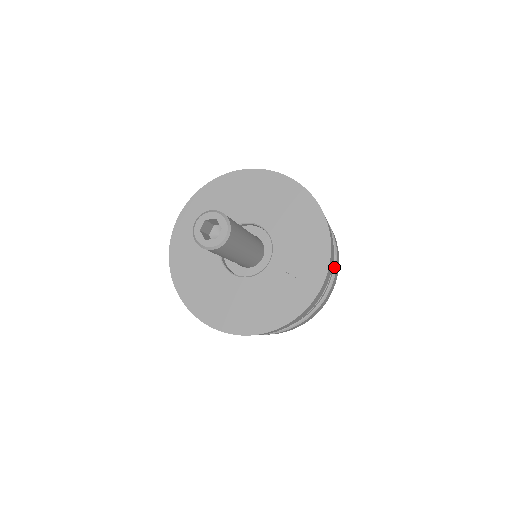
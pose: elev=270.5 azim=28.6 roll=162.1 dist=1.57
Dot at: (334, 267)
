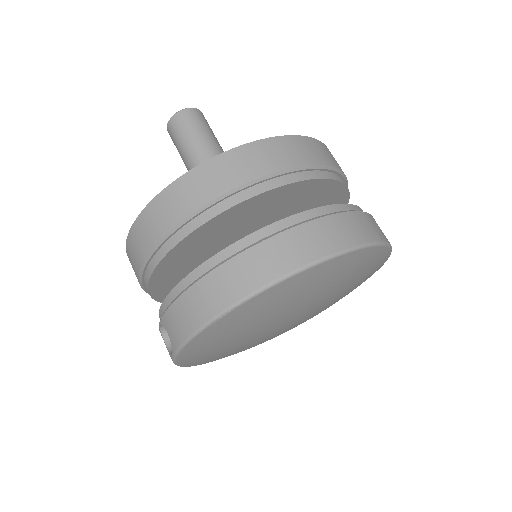
Dot at: (346, 211)
